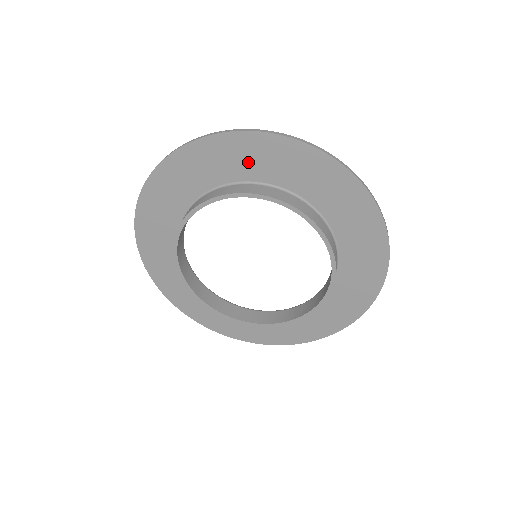
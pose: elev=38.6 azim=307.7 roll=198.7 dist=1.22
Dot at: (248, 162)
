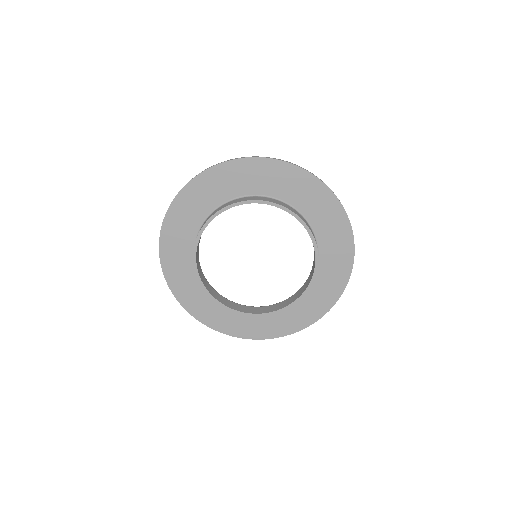
Dot at: (268, 181)
